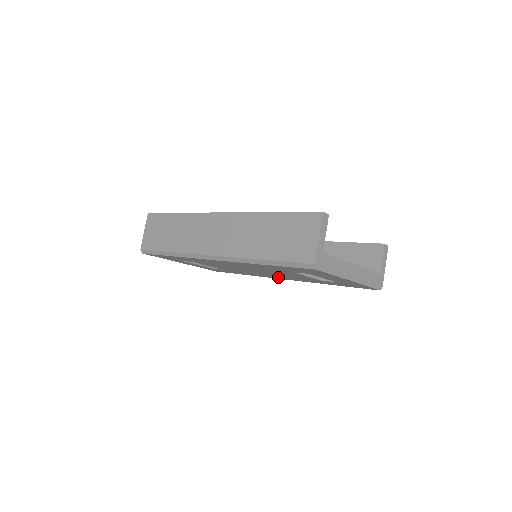
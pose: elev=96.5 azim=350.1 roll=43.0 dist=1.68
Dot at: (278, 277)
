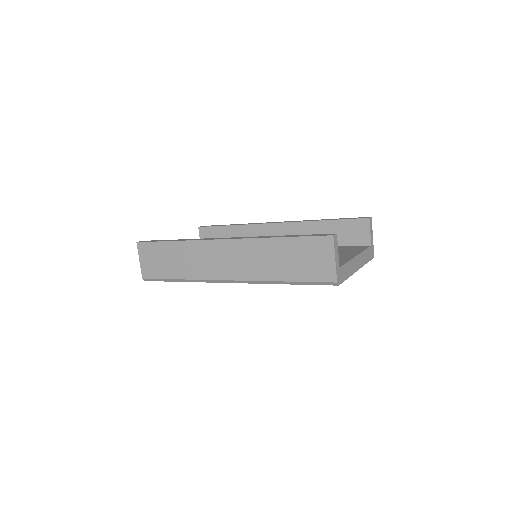
Dot at: occluded
